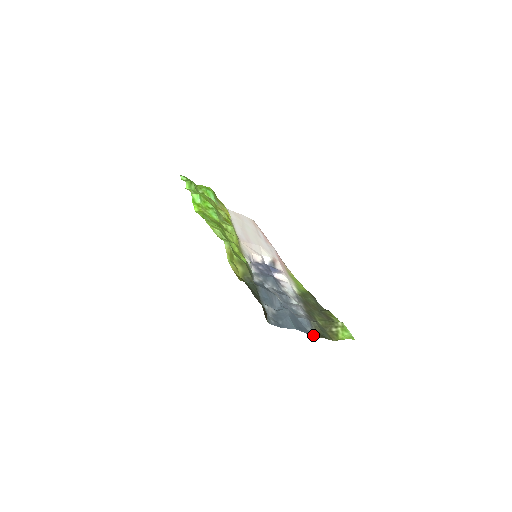
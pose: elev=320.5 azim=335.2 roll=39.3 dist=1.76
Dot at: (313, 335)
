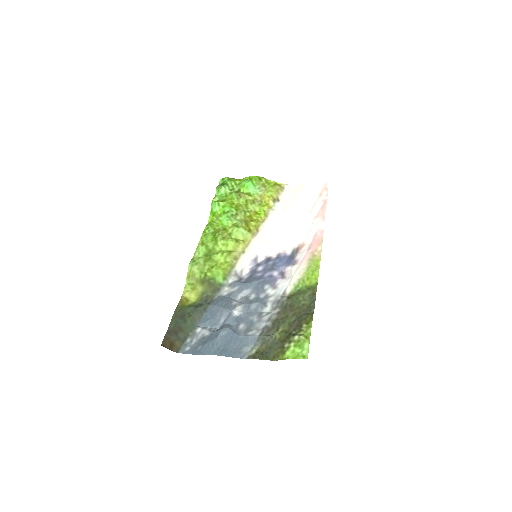
Dot at: (243, 356)
